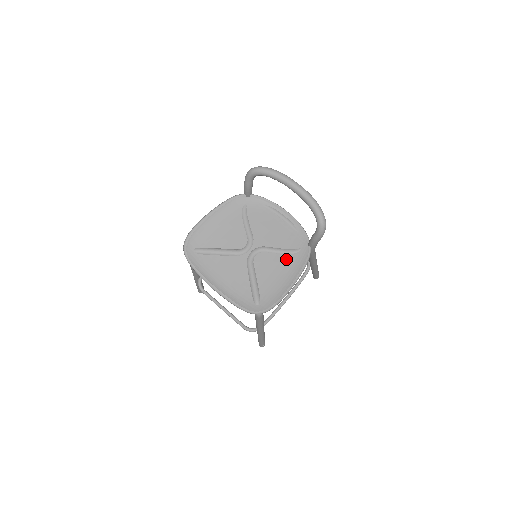
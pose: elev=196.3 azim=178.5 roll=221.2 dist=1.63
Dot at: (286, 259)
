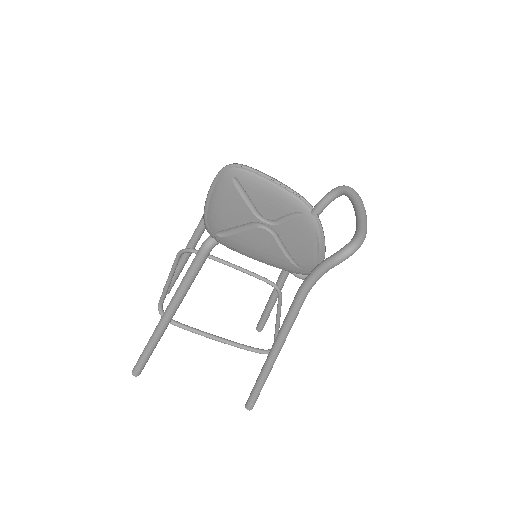
Dot at: (281, 256)
